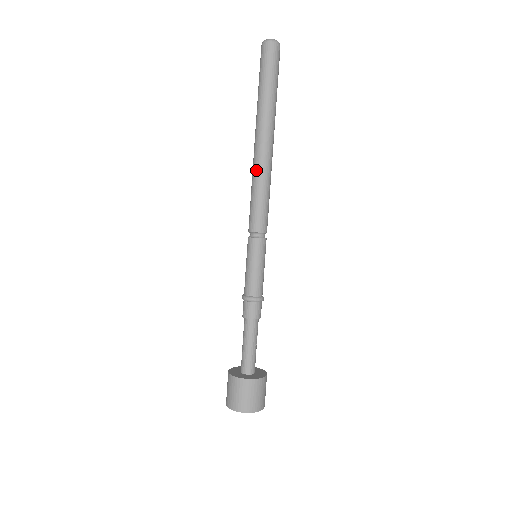
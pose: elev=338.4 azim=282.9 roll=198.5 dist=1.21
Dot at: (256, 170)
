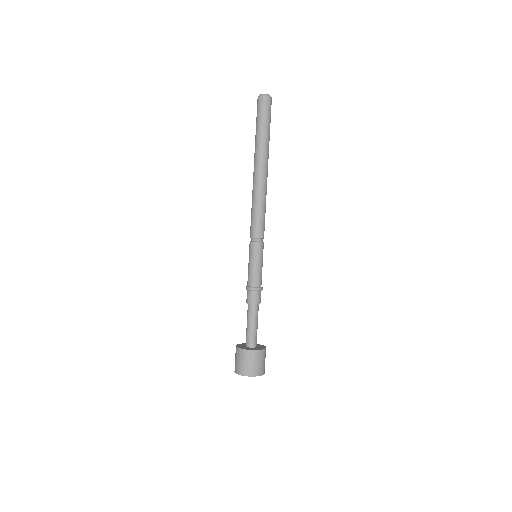
Dot at: (258, 191)
